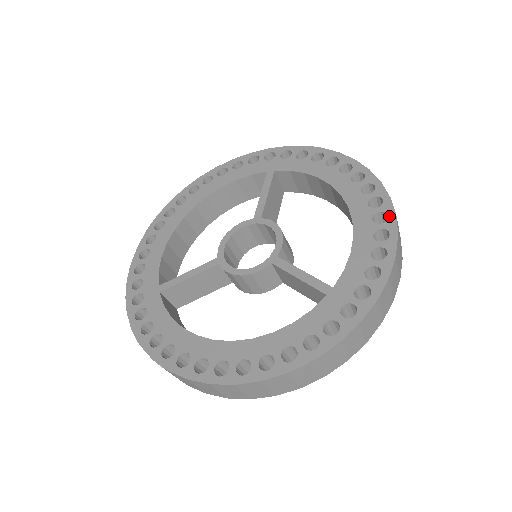
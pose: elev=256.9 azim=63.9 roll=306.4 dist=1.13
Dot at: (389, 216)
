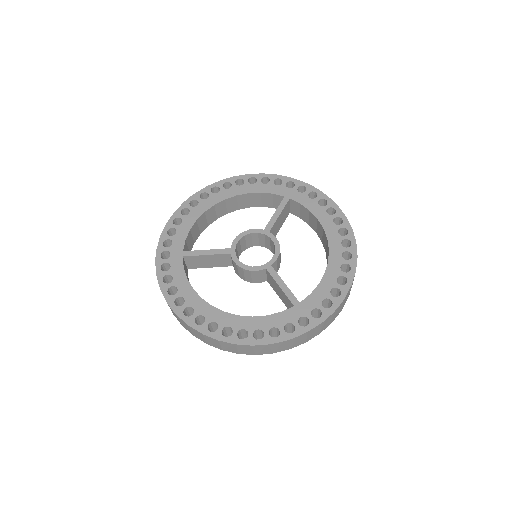
Dot at: (352, 269)
